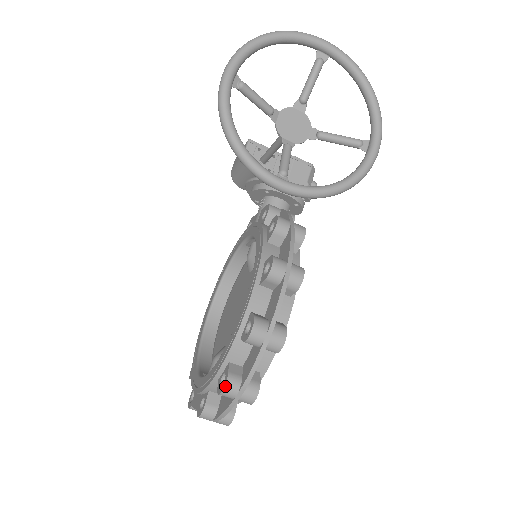
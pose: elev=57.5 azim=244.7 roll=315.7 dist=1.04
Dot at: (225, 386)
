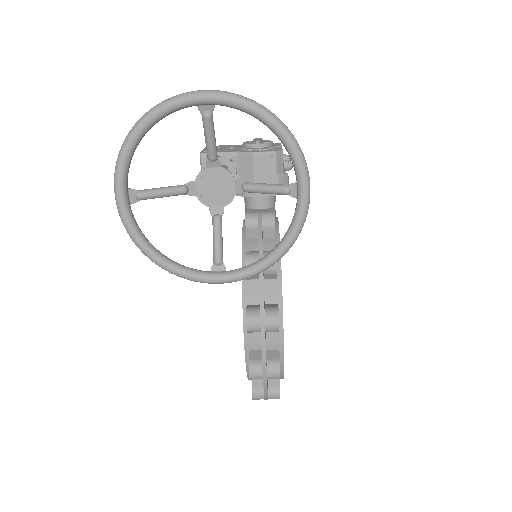
Dot at: (252, 398)
